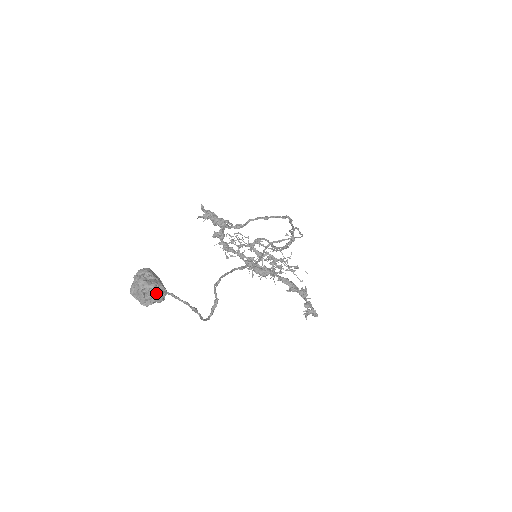
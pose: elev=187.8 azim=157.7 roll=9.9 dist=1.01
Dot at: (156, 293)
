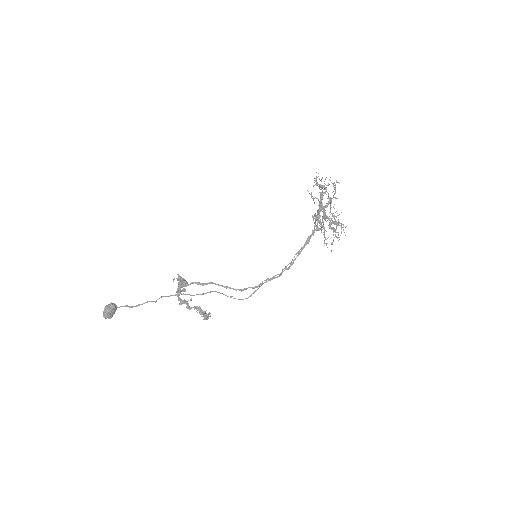
Dot at: (106, 318)
